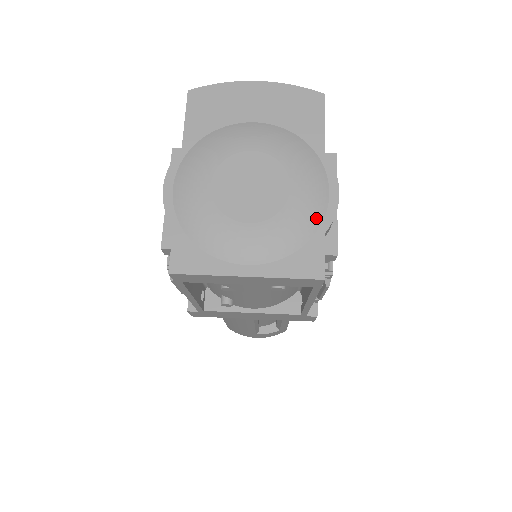
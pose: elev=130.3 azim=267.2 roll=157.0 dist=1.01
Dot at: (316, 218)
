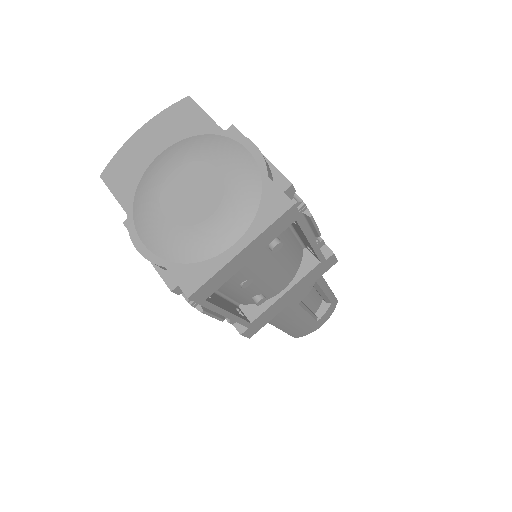
Dot at: (253, 172)
